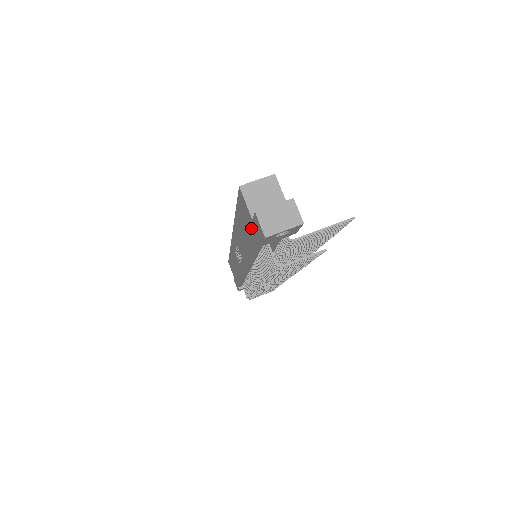
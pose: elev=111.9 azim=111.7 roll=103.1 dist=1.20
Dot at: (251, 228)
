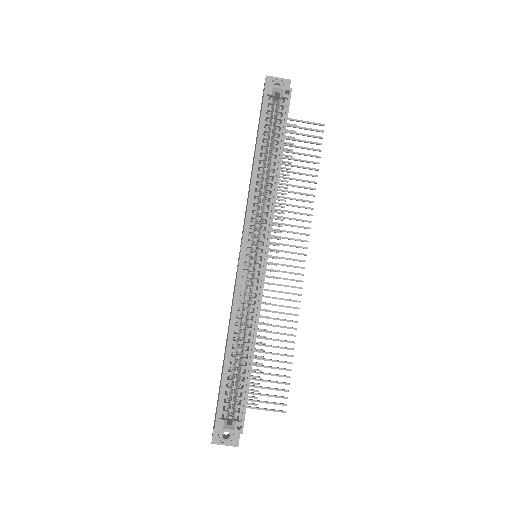
Dot at: occluded
